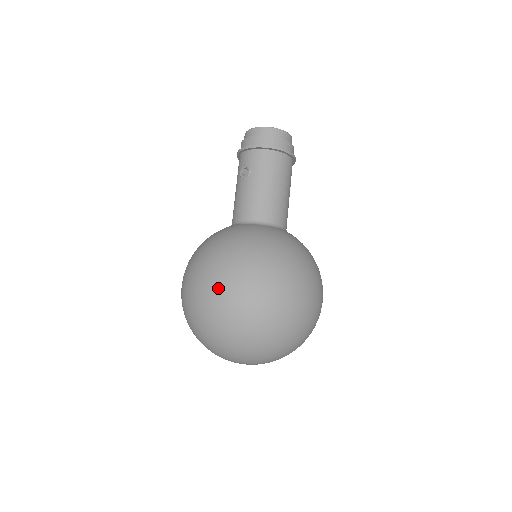
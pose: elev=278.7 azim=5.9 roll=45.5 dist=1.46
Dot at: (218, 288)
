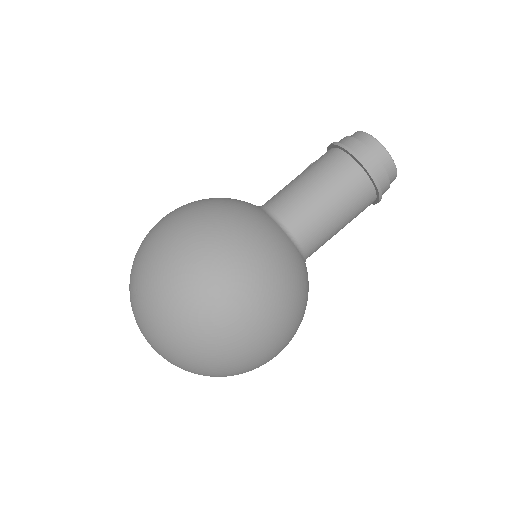
Dot at: occluded
